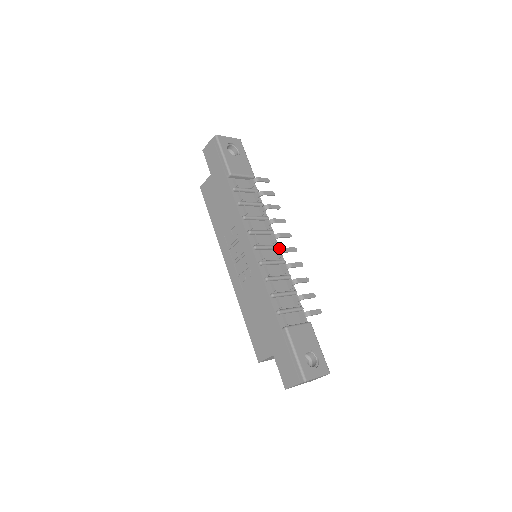
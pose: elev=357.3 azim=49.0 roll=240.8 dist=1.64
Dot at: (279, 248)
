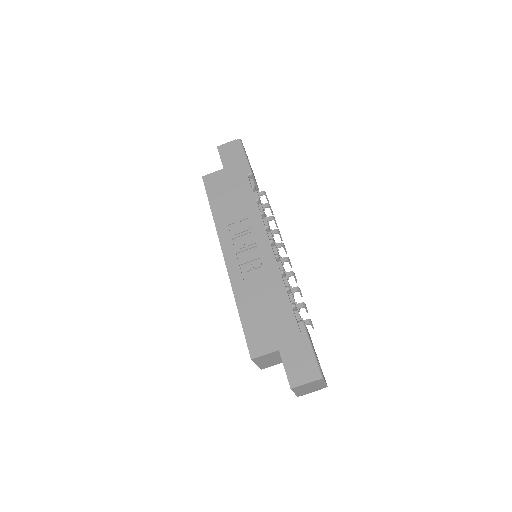
Dot at: occluded
